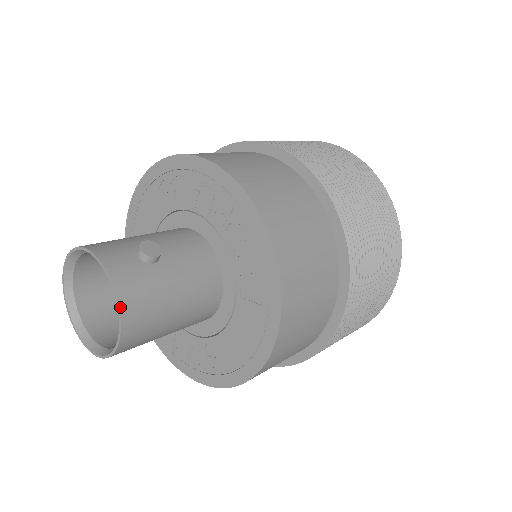
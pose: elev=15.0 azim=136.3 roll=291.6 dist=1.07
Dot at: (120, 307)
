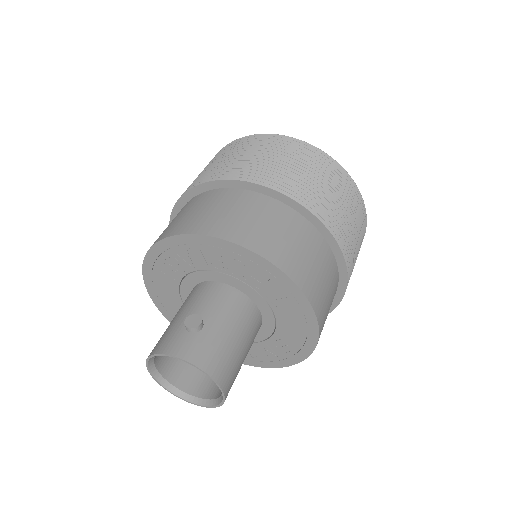
Dot at: (207, 373)
